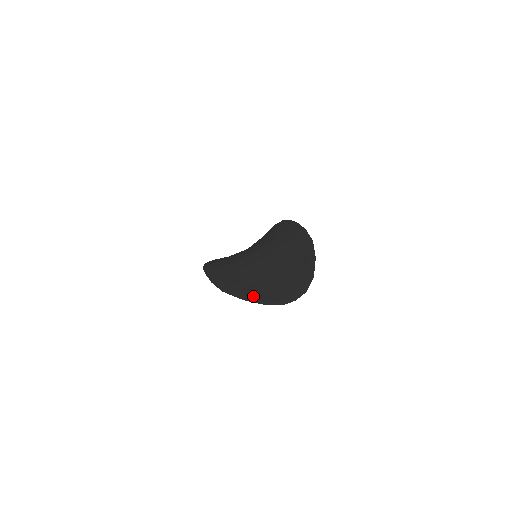
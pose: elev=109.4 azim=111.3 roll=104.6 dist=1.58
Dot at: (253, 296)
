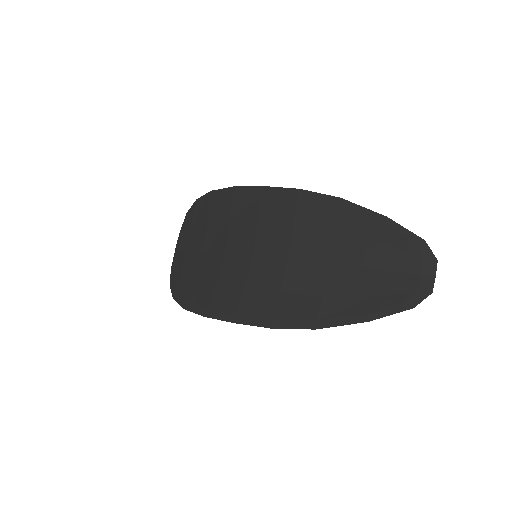
Dot at: (375, 309)
